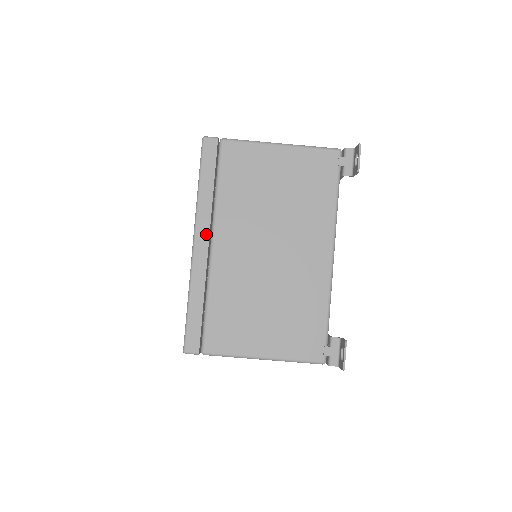
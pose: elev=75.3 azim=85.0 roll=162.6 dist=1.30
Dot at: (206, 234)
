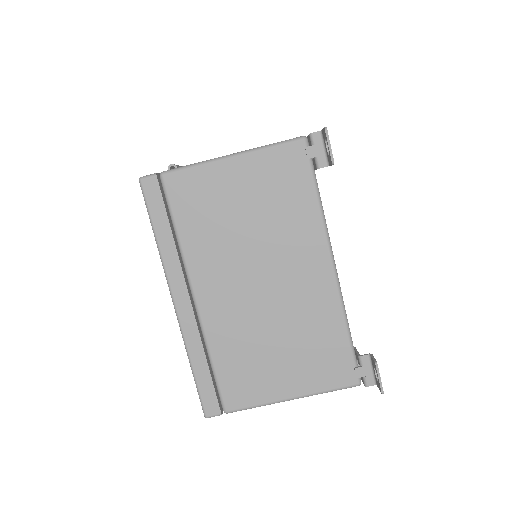
Dot at: (183, 289)
